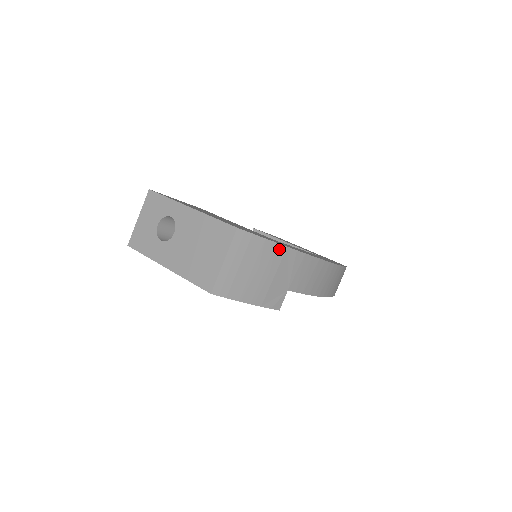
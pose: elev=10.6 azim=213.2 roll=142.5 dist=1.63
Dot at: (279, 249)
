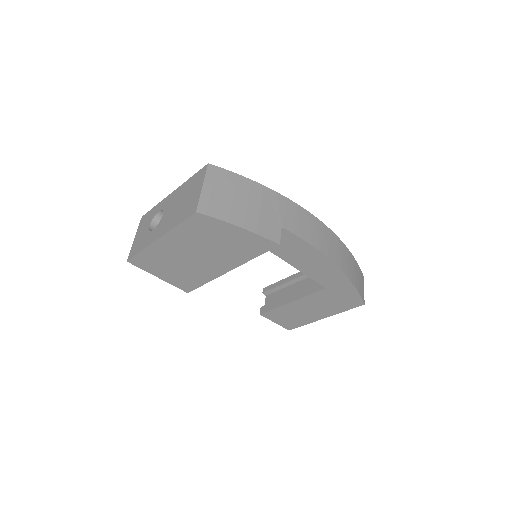
Dot at: (256, 186)
